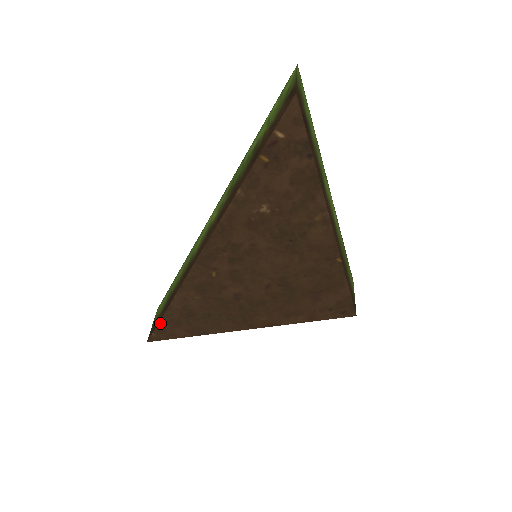
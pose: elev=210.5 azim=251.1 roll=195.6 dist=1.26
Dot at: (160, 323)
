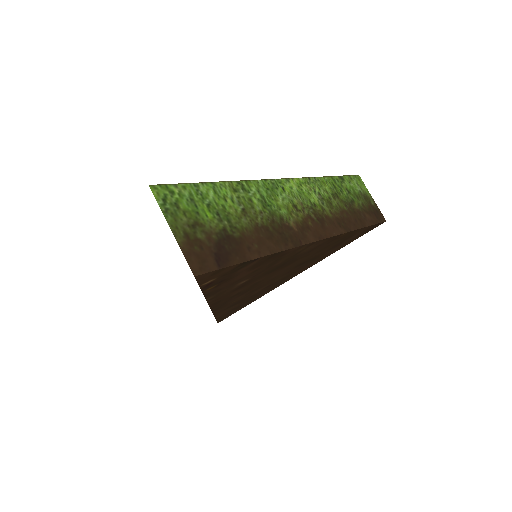
Dot at: occluded
